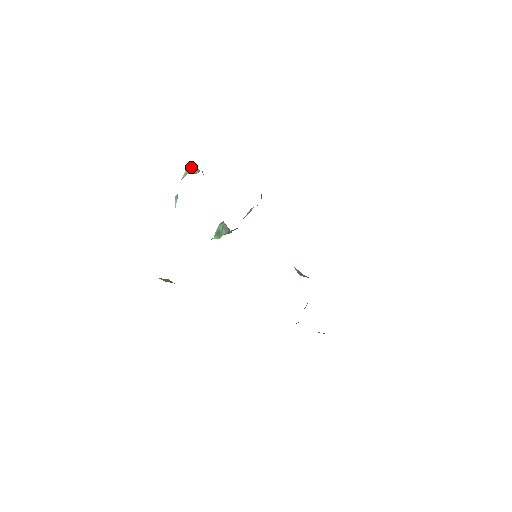
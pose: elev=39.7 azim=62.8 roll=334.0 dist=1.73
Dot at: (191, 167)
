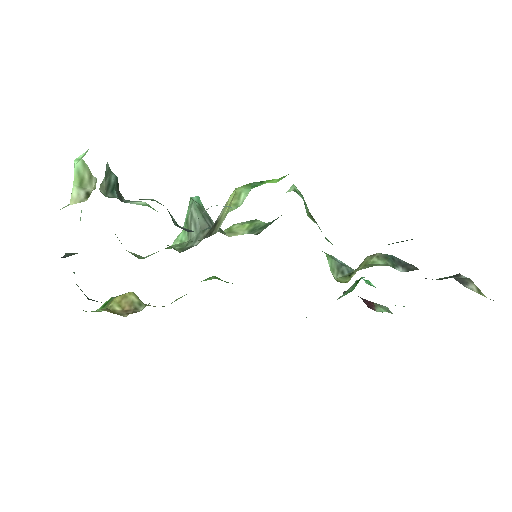
Dot at: (81, 169)
